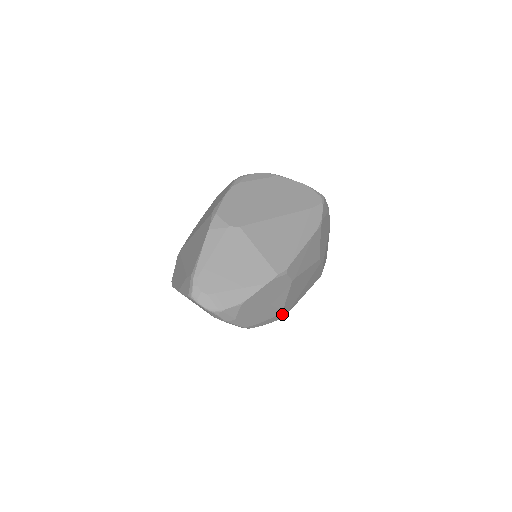
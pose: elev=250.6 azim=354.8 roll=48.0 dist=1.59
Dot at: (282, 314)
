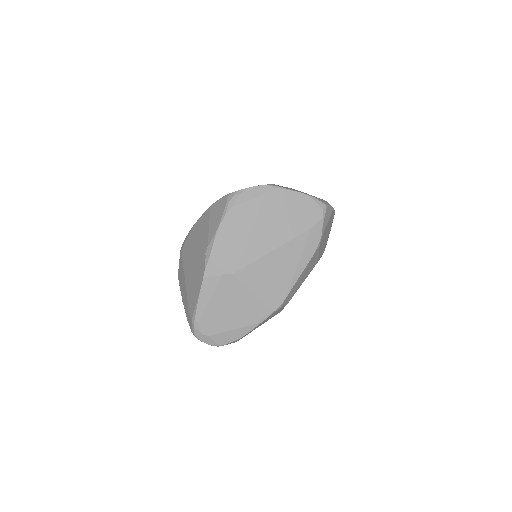
Dot at: occluded
